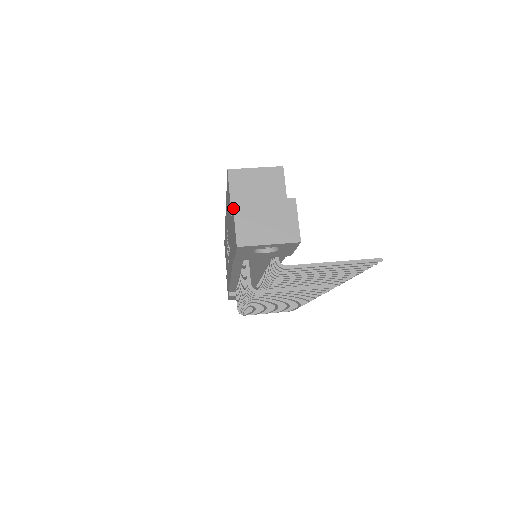
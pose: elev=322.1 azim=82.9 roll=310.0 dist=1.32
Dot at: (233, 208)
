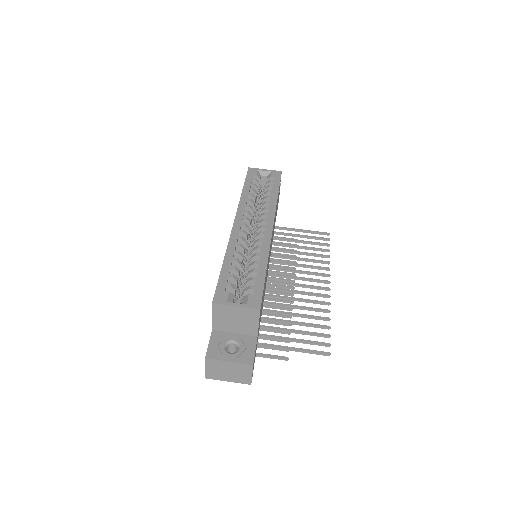
Dot at: (205, 361)
